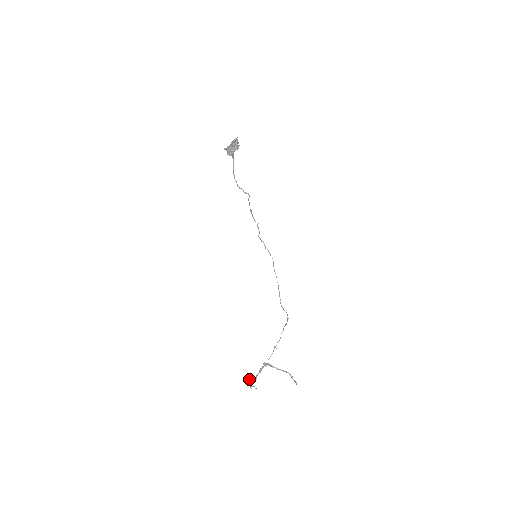
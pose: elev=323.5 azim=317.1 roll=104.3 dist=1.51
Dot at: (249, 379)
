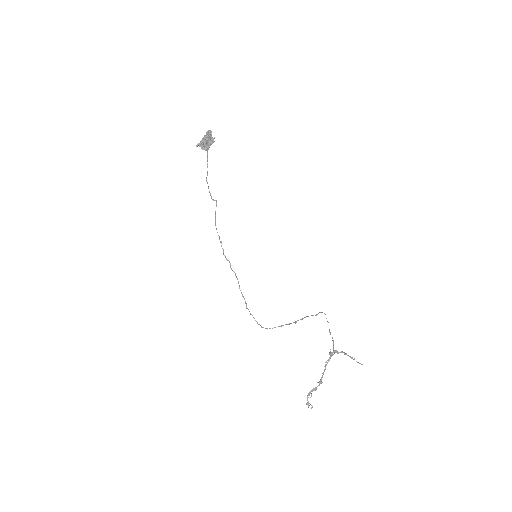
Dot at: (313, 389)
